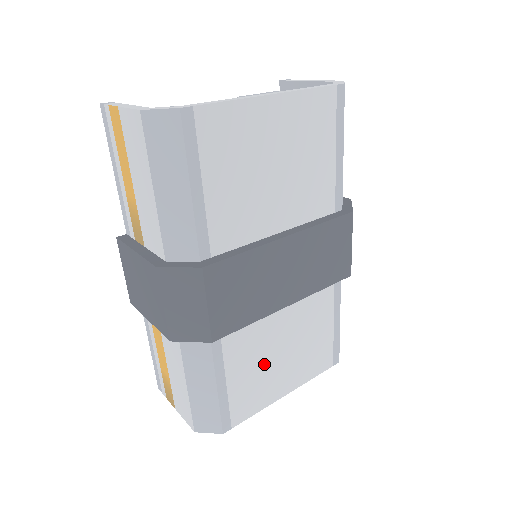
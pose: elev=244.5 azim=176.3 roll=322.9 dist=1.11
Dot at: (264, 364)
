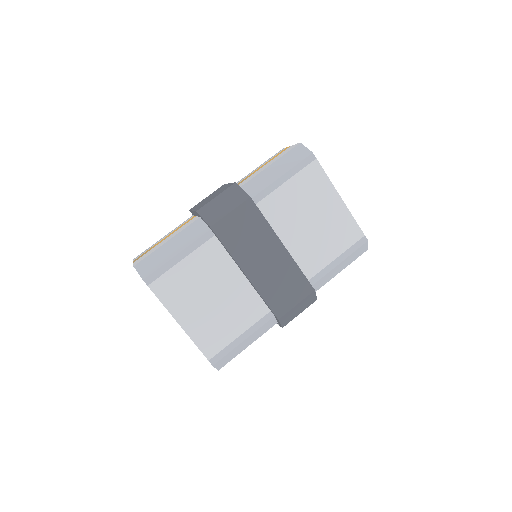
Dot at: (199, 286)
